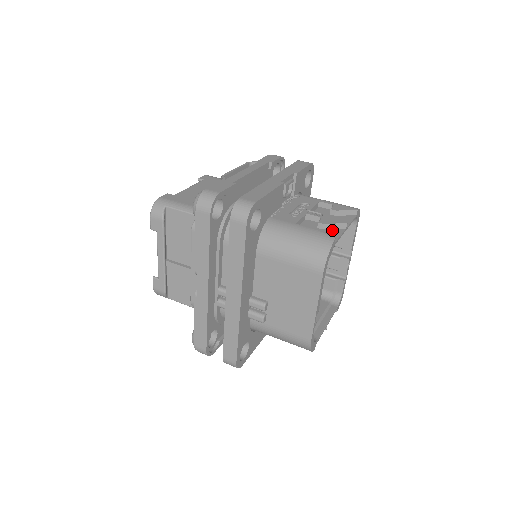
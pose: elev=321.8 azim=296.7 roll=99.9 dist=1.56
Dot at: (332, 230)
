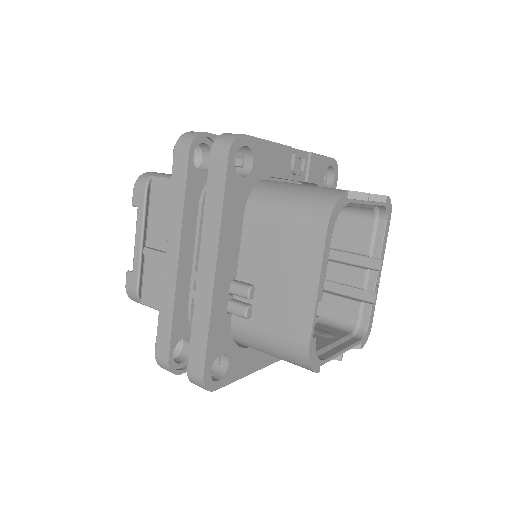
Dot at: (348, 198)
